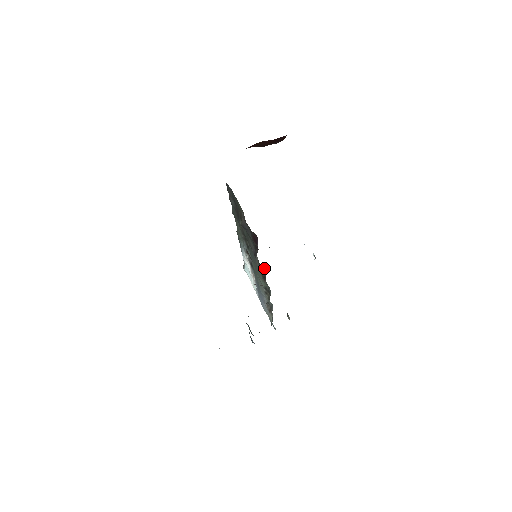
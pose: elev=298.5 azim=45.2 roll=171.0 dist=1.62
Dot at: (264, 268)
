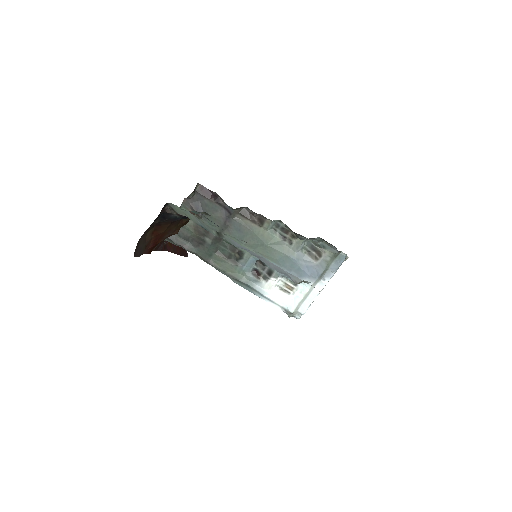
Dot at: (246, 210)
